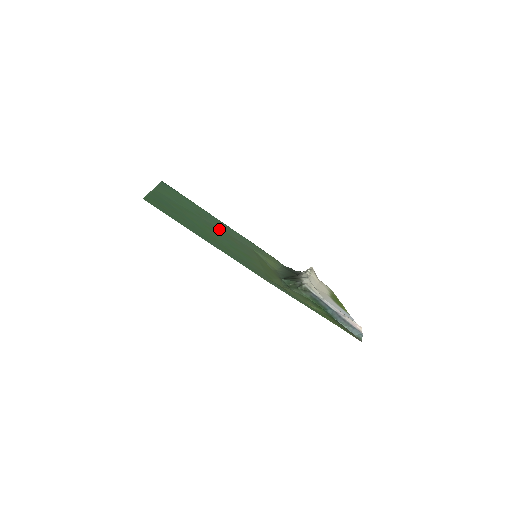
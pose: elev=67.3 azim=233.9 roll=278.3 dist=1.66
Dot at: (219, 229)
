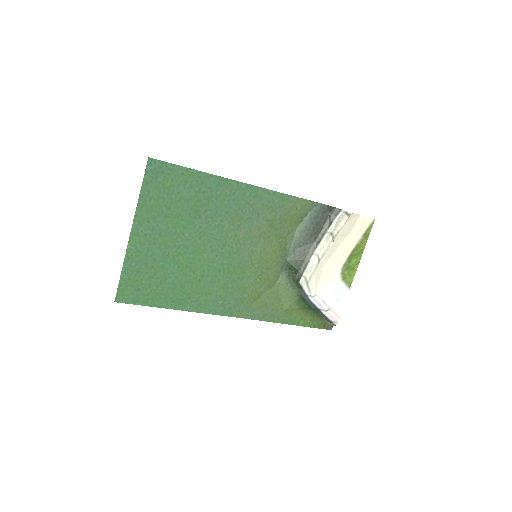
Dot at: (220, 224)
